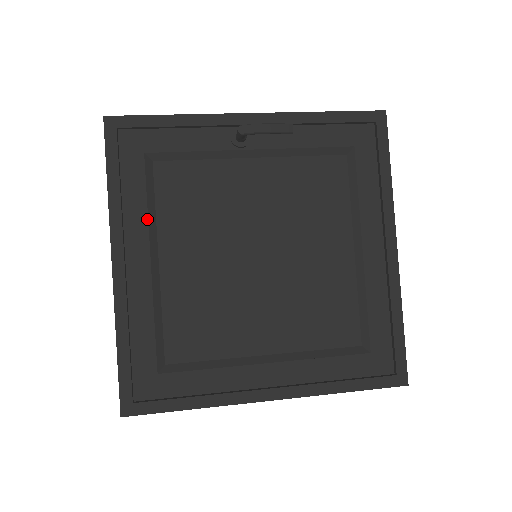
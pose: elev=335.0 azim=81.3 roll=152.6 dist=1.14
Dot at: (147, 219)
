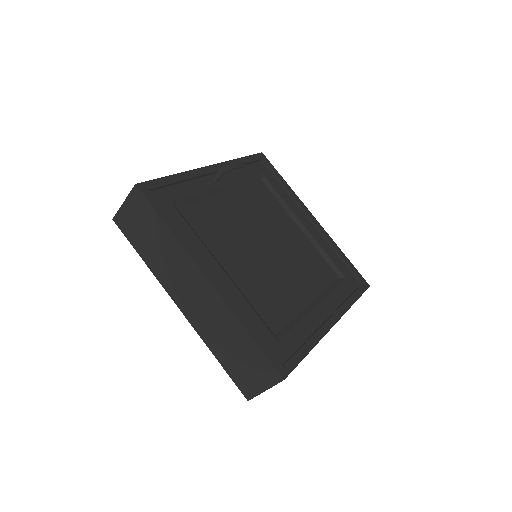
Dot at: (202, 244)
